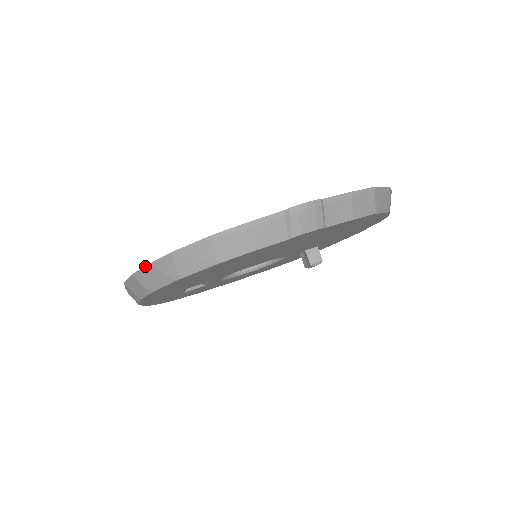
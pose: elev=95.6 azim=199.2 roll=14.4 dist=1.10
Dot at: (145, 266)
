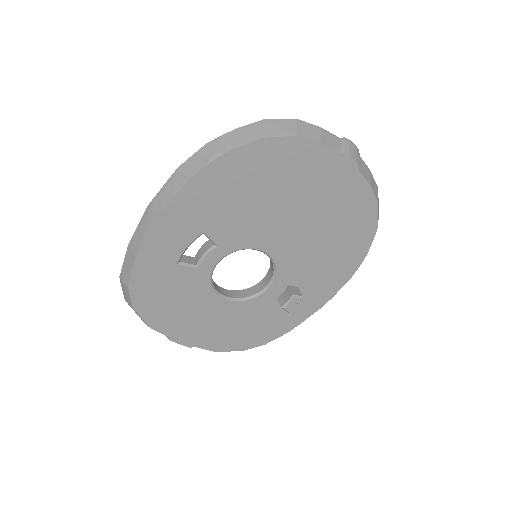
Dot at: (230, 131)
